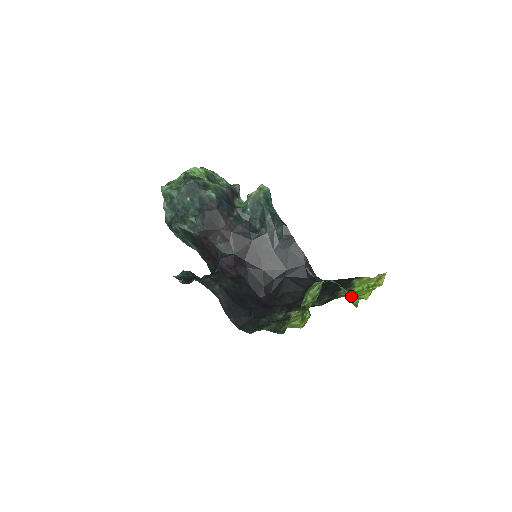
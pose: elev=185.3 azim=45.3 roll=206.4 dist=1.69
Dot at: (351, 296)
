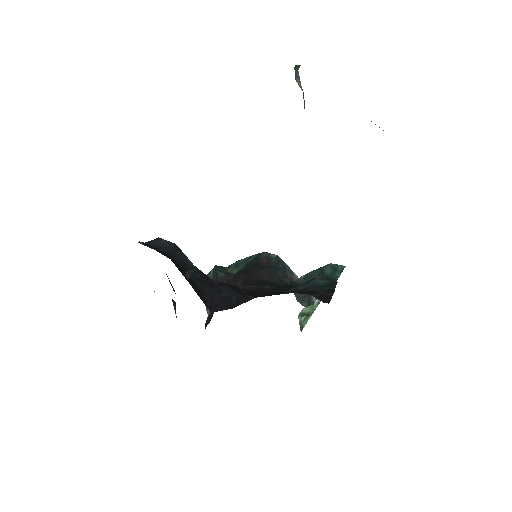
Dot at: occluded
